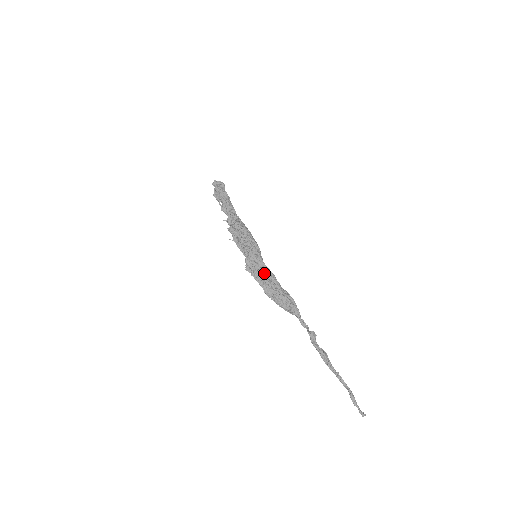
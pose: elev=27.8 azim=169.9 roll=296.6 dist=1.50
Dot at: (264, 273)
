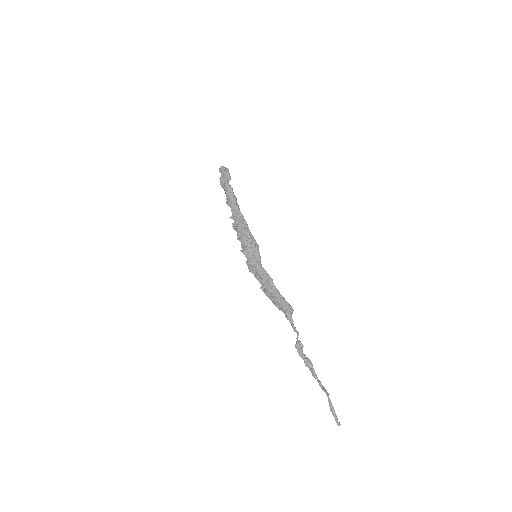
Dot at: (261, 277)
